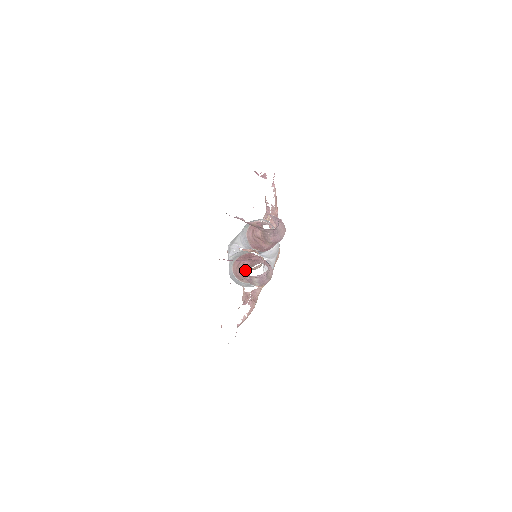
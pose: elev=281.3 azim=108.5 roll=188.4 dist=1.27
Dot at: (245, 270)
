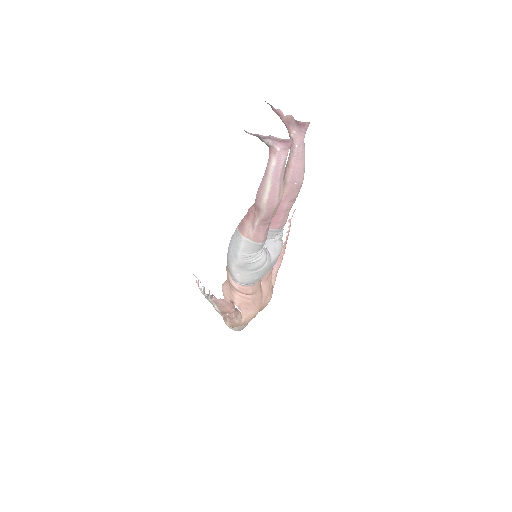
Dot at: occluded
